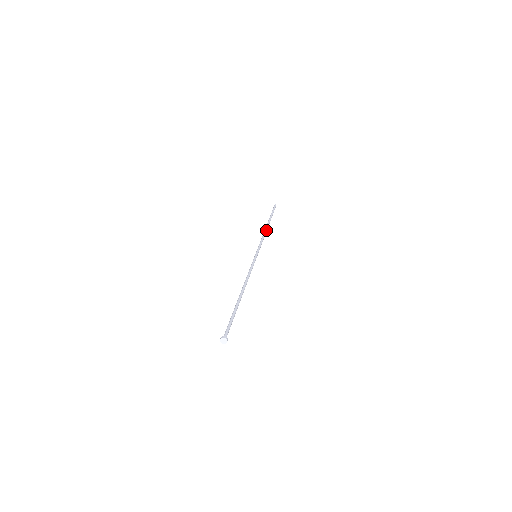
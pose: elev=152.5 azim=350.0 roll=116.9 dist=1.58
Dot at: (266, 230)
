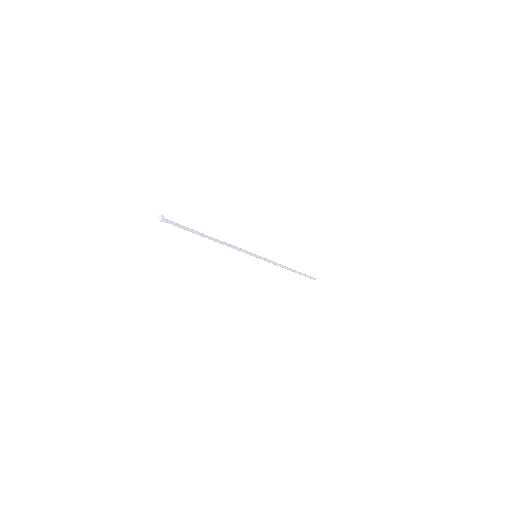
Dot at: (286, 267)
